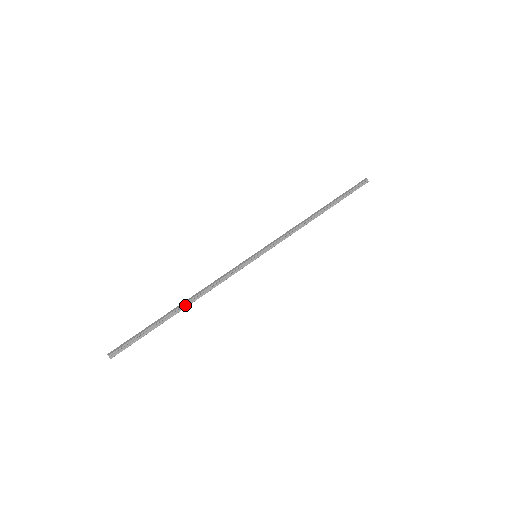
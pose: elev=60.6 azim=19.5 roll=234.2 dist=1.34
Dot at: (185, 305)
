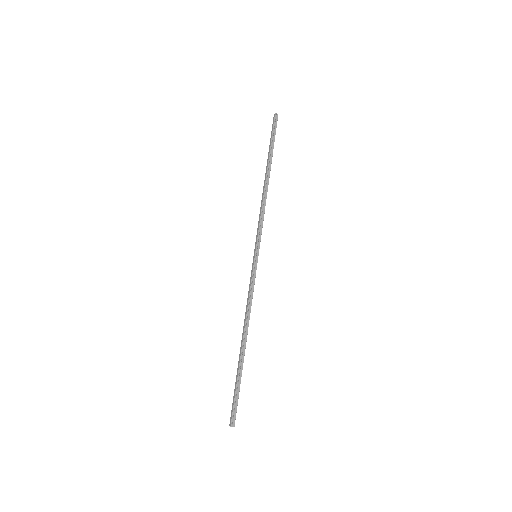
Dot at: (244, 341)
